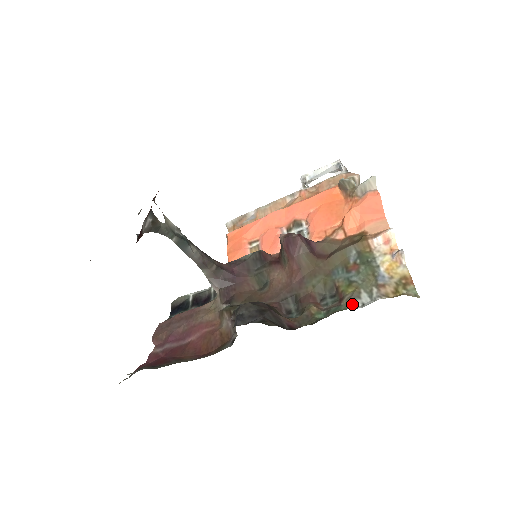
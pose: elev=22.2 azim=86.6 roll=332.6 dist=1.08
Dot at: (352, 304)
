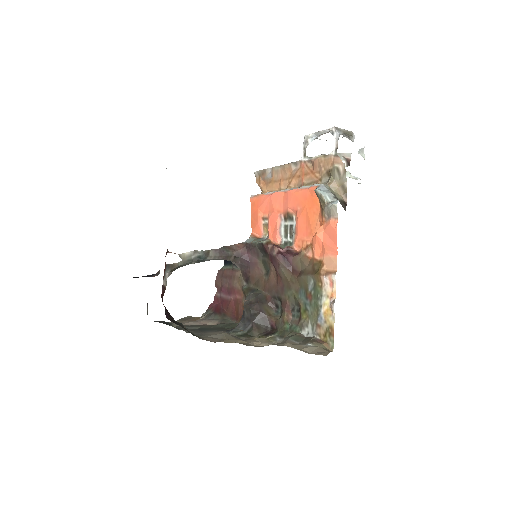
Dot at: (302, 330)
